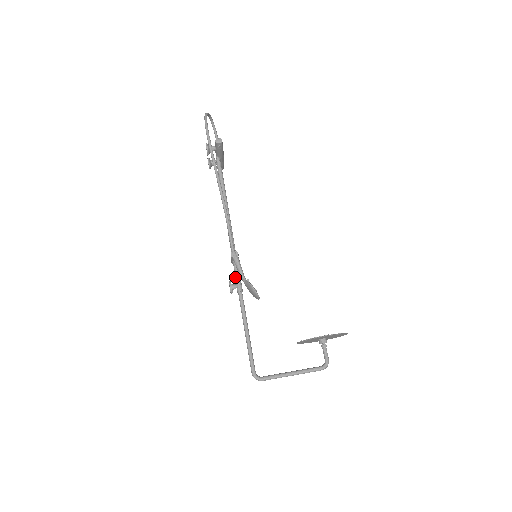
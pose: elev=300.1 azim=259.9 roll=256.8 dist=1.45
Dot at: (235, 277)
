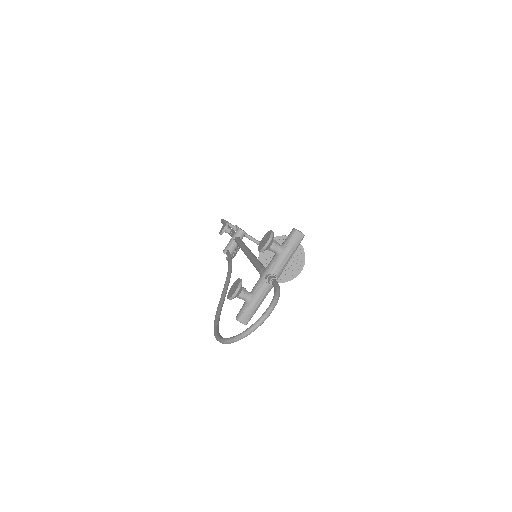
Dot at: (231, 234)
